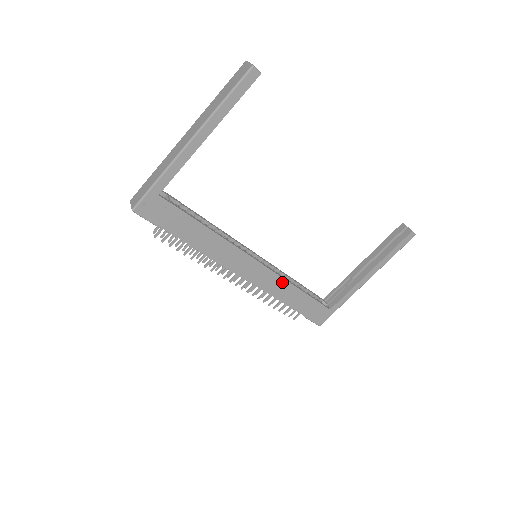
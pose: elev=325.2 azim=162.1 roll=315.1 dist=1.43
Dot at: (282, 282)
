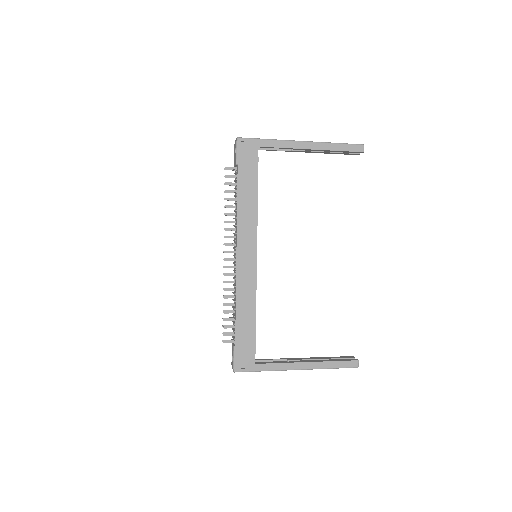
Dot at: (252, 293)
